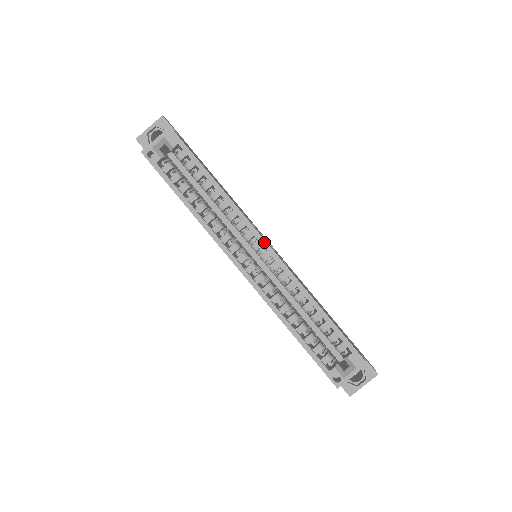
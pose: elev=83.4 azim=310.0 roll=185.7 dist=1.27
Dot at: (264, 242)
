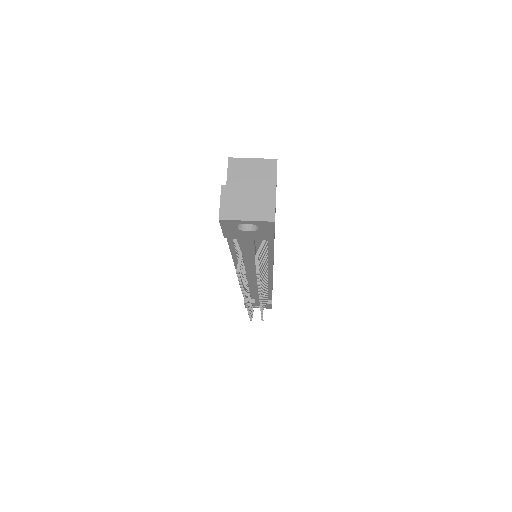
Dot at: occluded
